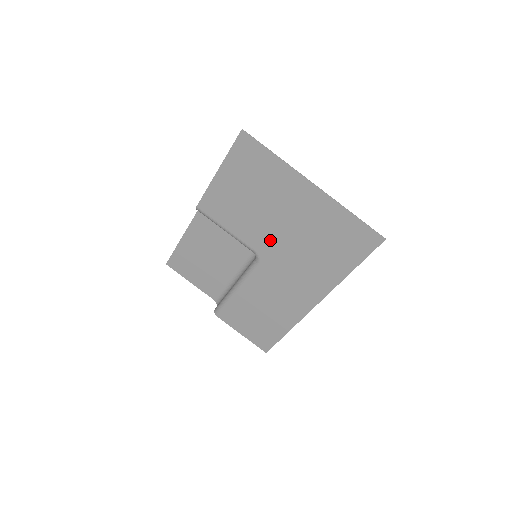
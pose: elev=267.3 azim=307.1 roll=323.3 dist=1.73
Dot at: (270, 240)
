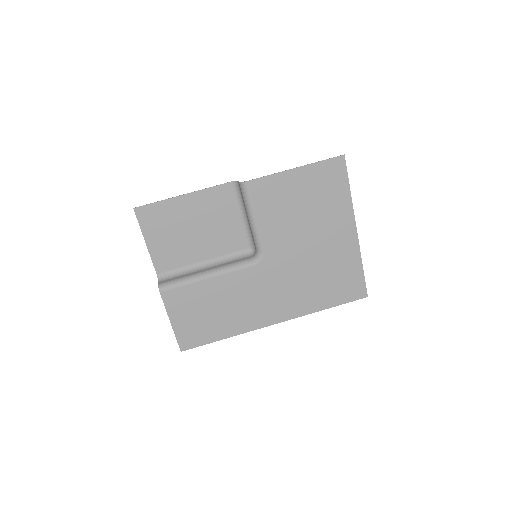
Dot at: (286, 250)
